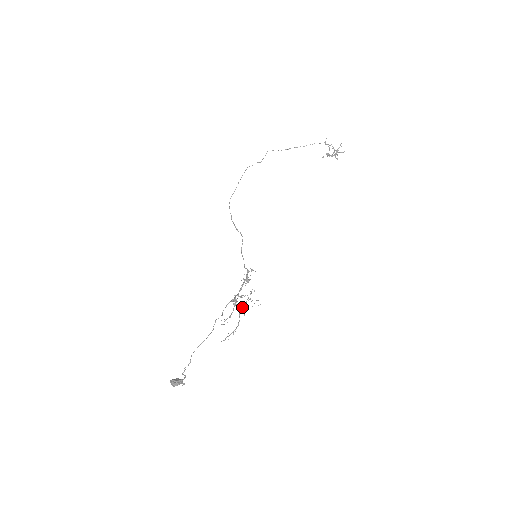
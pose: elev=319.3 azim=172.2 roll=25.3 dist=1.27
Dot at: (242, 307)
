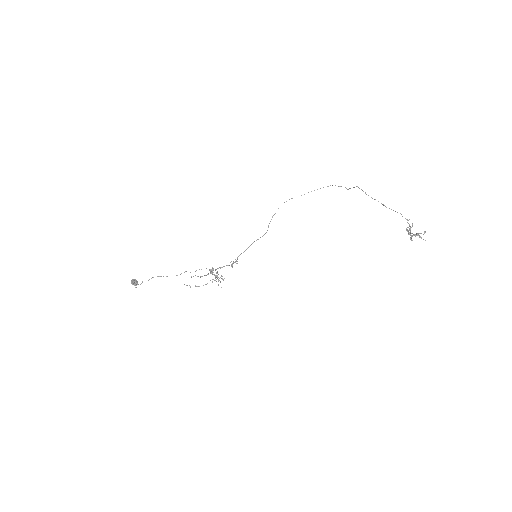
Dot at: (215, 278)
